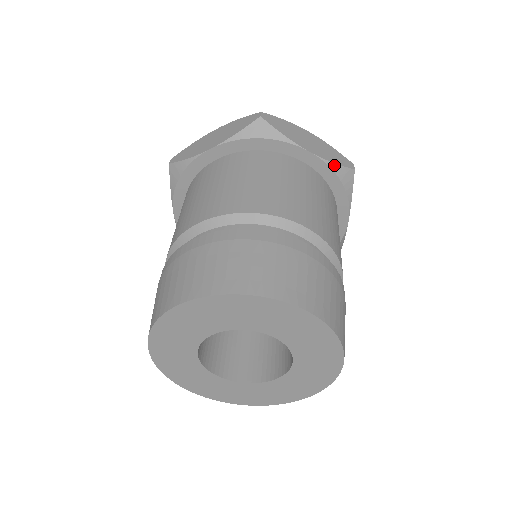
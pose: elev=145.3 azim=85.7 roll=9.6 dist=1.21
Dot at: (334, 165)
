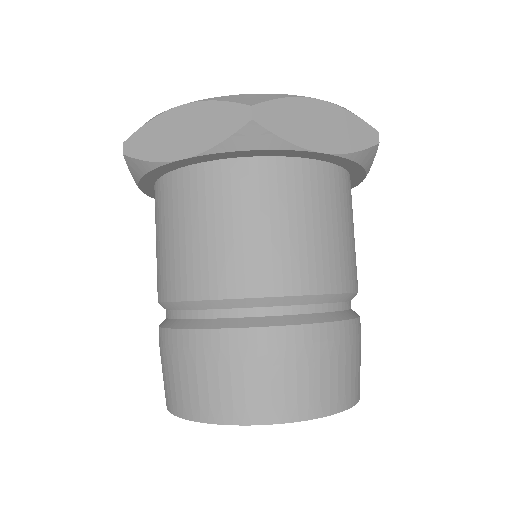
Dot at: (354, 154)
